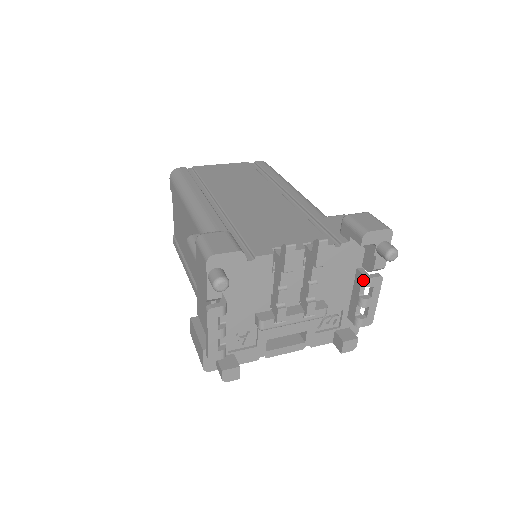
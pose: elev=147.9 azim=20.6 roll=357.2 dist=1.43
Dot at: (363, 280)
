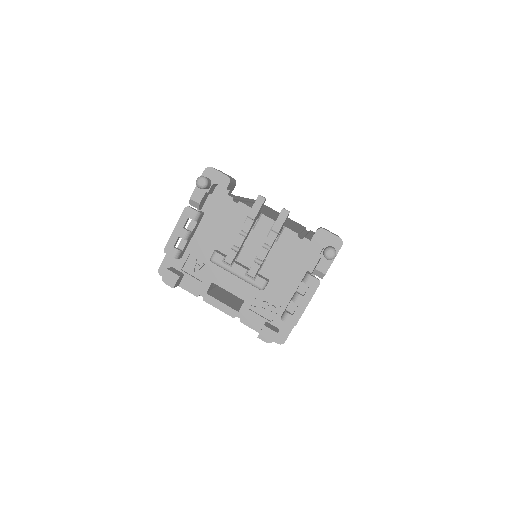
Dot at: (305, 276)
